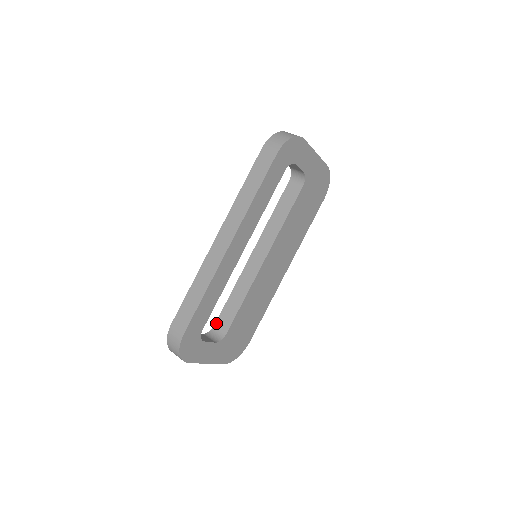
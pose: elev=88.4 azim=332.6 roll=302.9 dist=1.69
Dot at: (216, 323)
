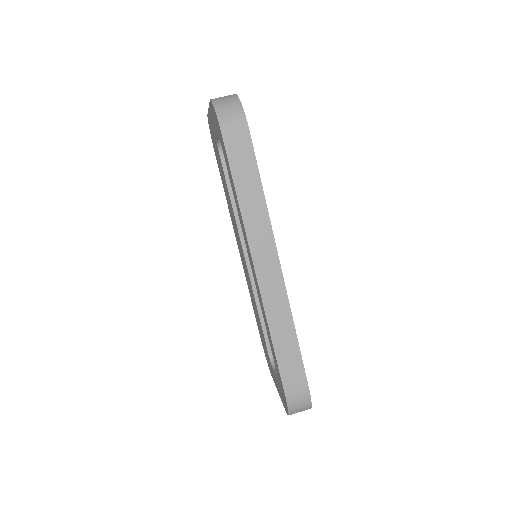
Dot at: (268, 349)
